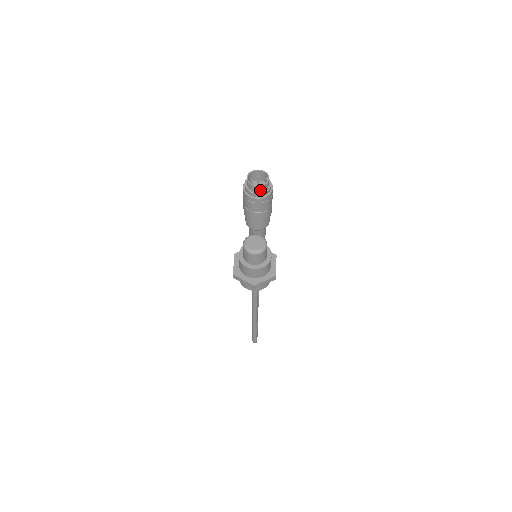
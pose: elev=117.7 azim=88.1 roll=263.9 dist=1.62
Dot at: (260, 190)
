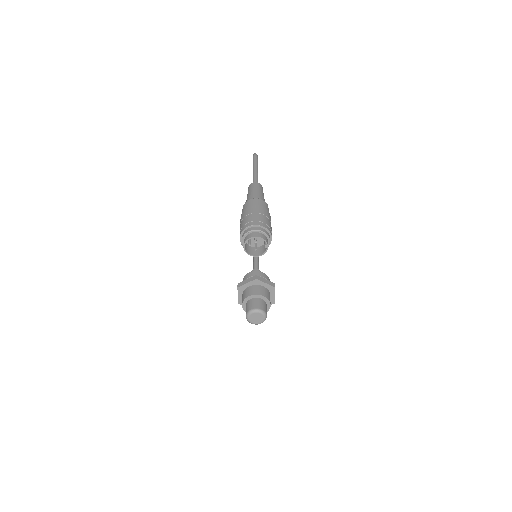
Dot at: (258, 252)
